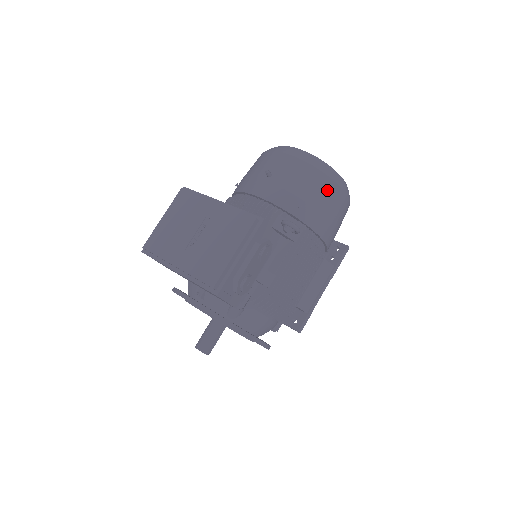
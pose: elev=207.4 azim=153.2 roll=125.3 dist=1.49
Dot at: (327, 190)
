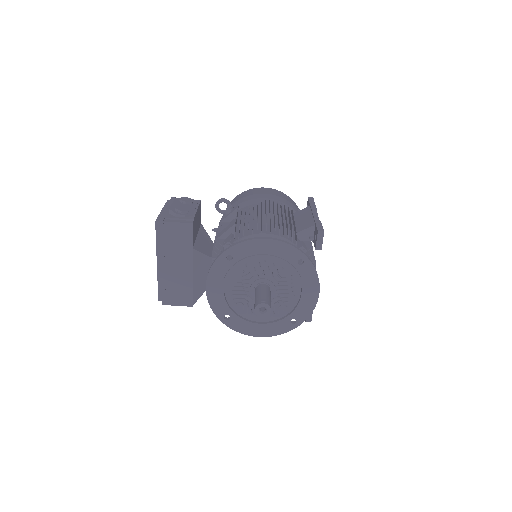
Dot at: occluded
